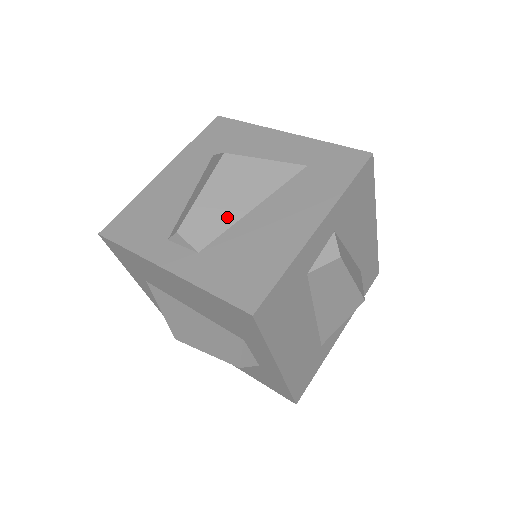
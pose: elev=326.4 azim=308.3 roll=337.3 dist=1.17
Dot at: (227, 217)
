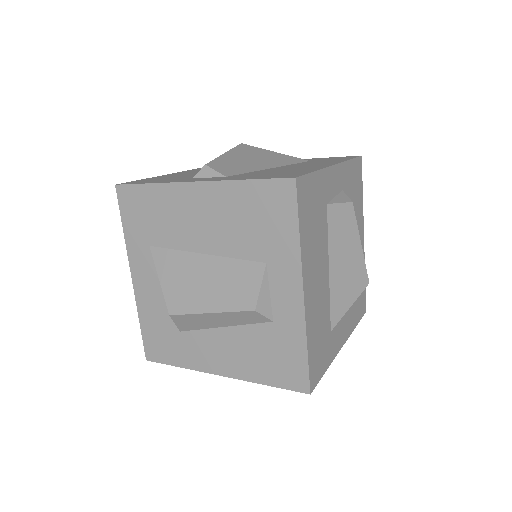
Dot at: (249, 167)
